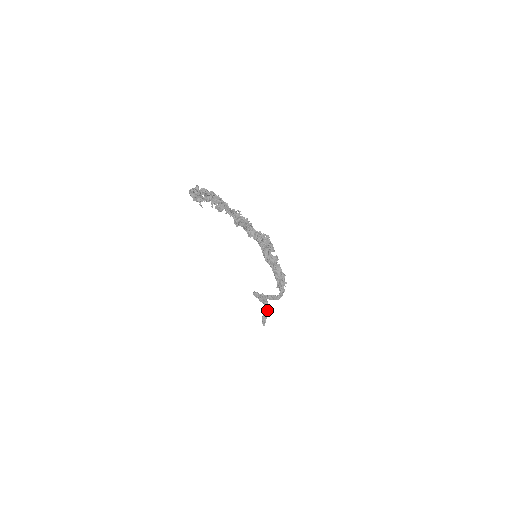
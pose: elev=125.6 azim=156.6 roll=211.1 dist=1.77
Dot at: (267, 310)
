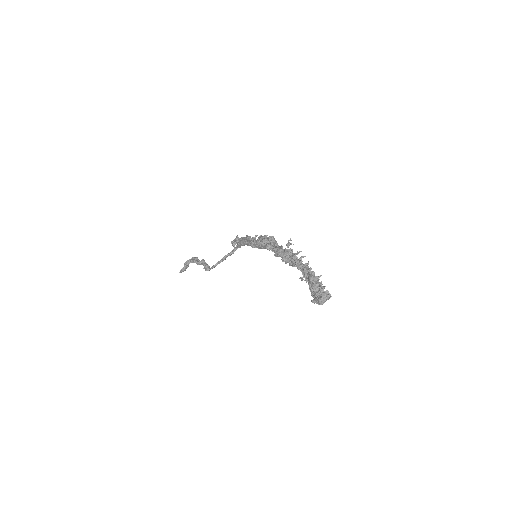
Dot at: occluded
